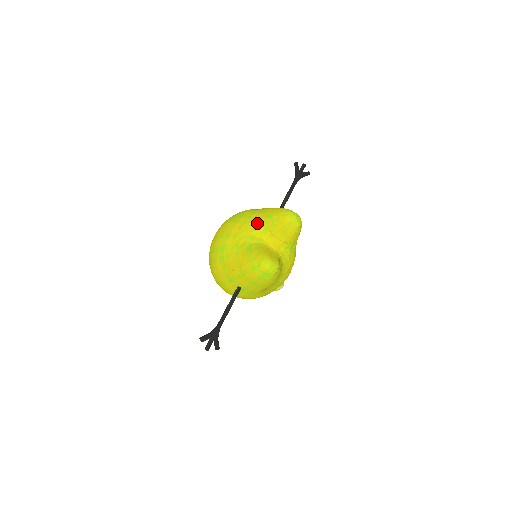
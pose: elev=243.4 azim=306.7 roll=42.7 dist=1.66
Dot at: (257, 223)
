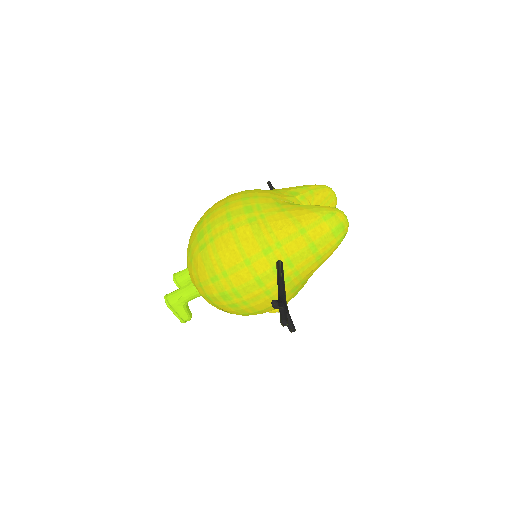
Dot at: (287, 192)
